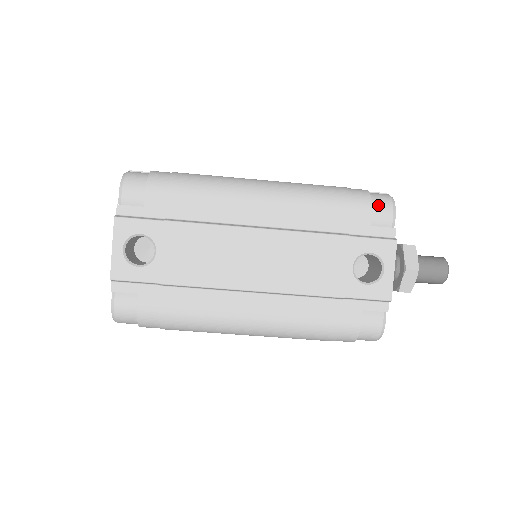
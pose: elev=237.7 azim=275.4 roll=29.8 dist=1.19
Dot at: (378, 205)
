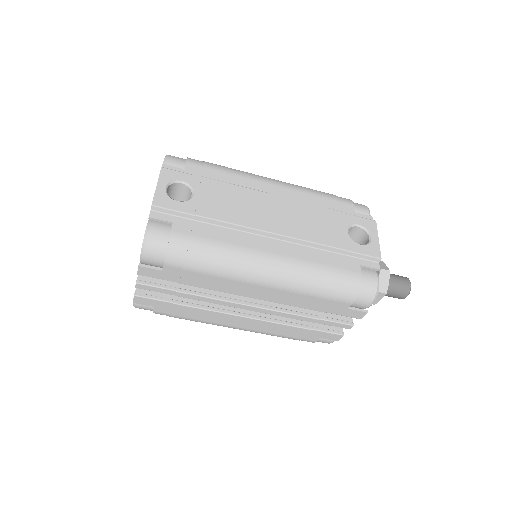
Dot at: (356, 204)
